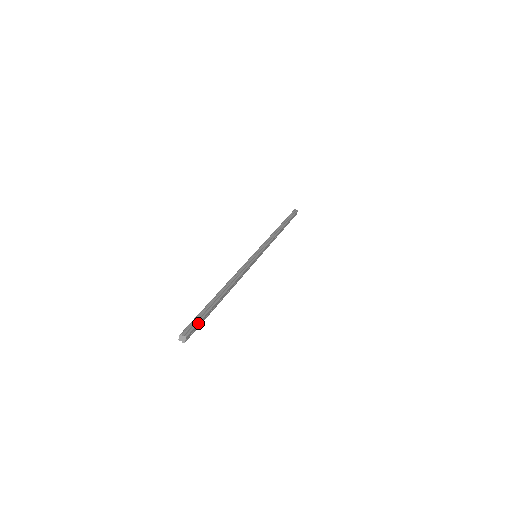
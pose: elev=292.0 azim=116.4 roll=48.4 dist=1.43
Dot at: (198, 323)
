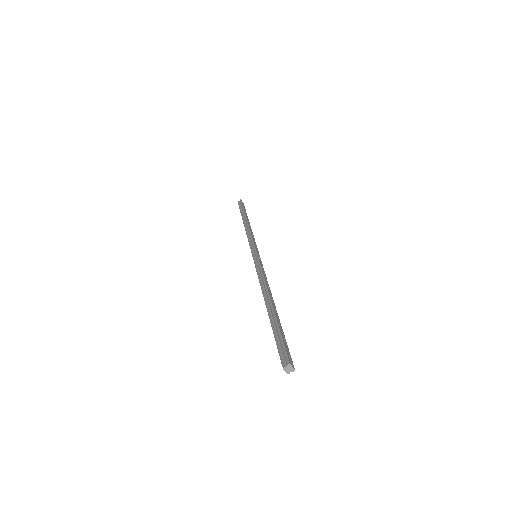
Dot at: (283, 344)
